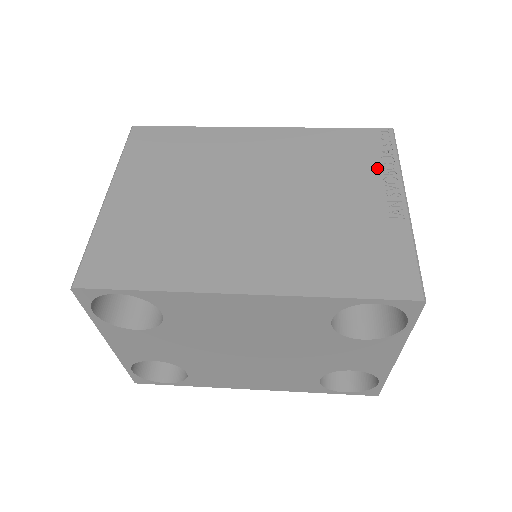
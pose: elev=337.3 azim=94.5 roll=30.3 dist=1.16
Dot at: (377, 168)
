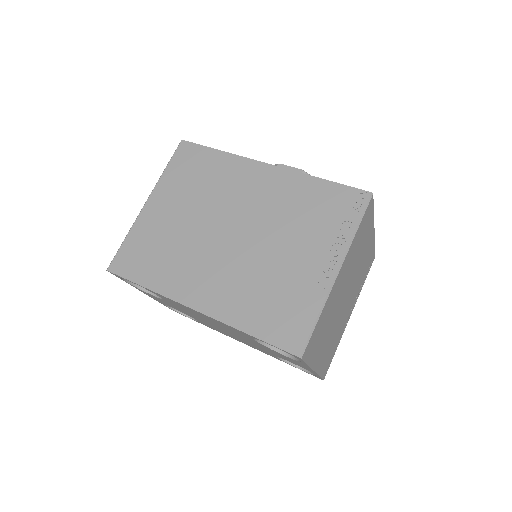
Dot at: (334, 232)
